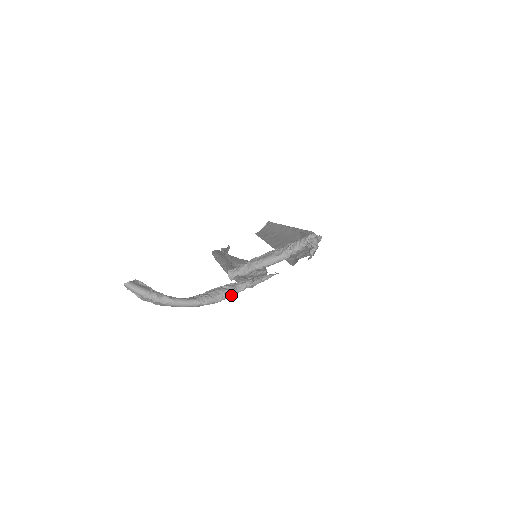
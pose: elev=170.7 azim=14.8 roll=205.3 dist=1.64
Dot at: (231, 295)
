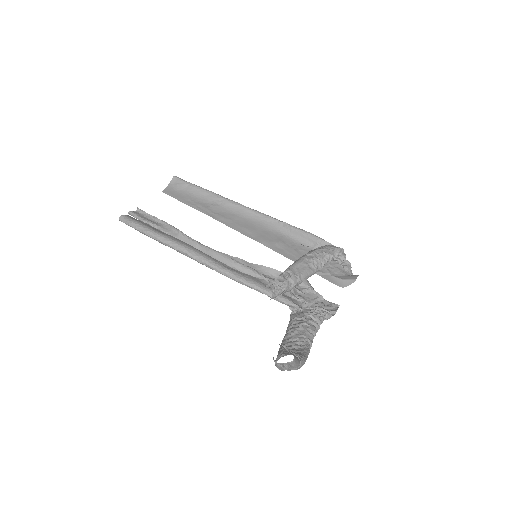
Dot at: (315, 332)
